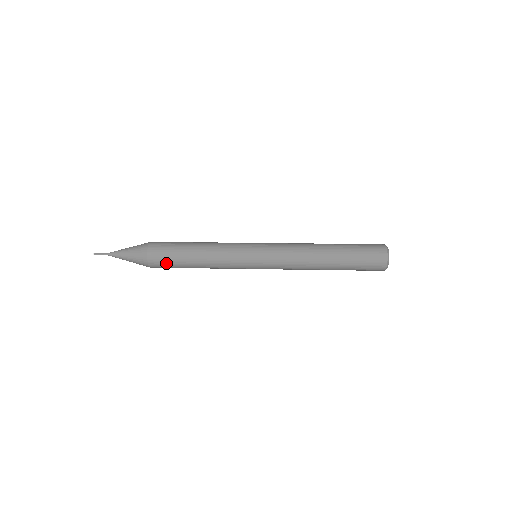
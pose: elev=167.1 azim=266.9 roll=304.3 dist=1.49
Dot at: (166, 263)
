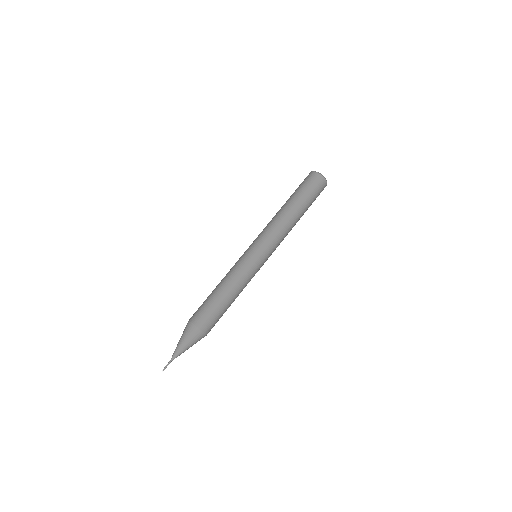
Dot at: occluded
